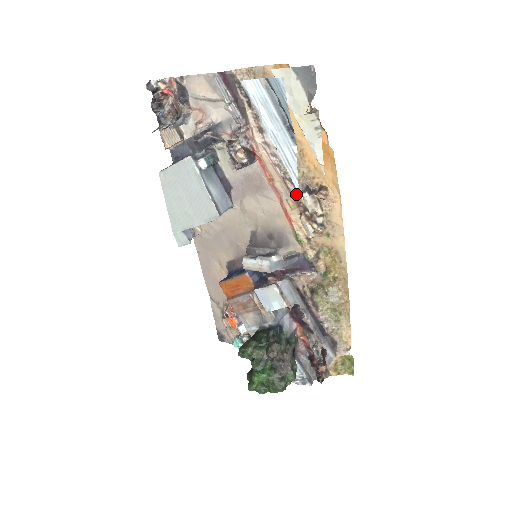
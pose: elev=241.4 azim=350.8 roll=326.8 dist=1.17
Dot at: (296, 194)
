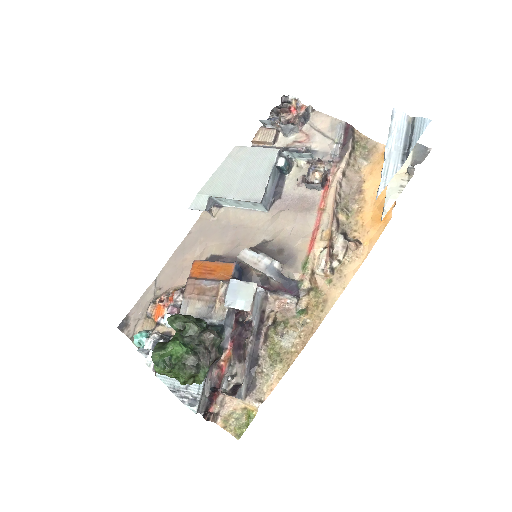
Dot at: (335, 230)
